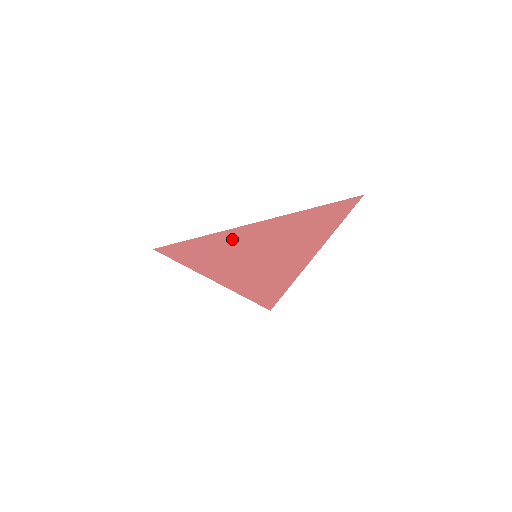
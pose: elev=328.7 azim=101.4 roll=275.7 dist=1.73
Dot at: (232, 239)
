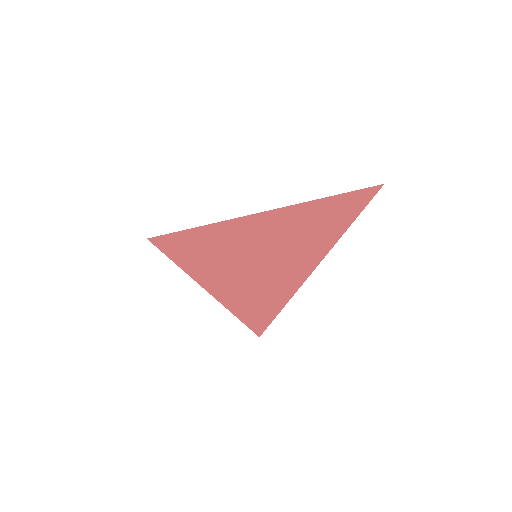
Dot at: (234, 231)
